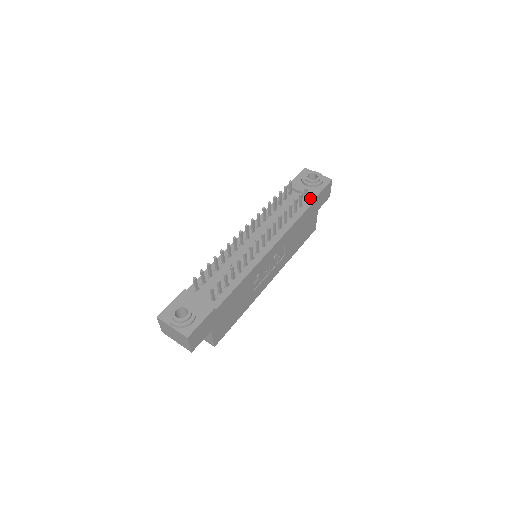
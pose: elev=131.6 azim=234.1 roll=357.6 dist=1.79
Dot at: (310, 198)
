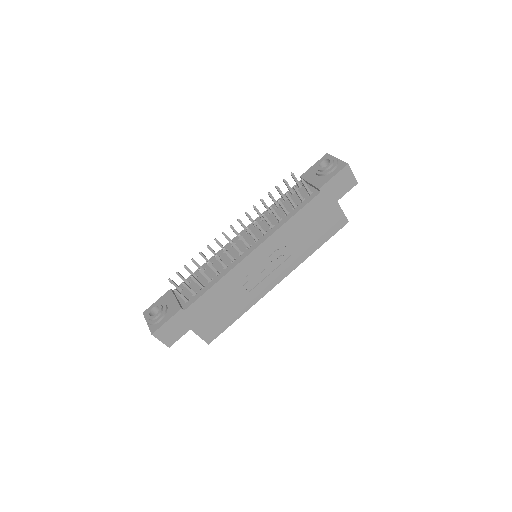
Dot at: (317, 189)
